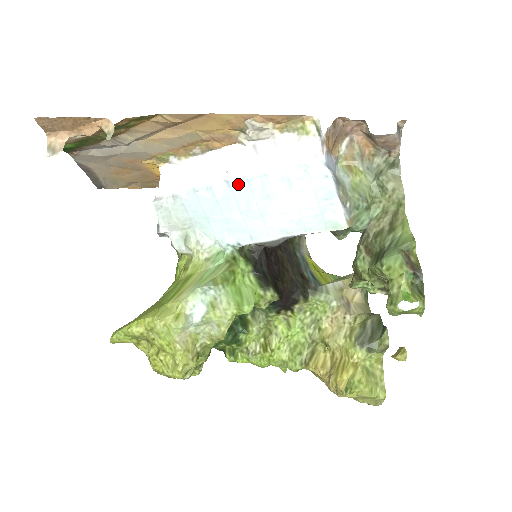
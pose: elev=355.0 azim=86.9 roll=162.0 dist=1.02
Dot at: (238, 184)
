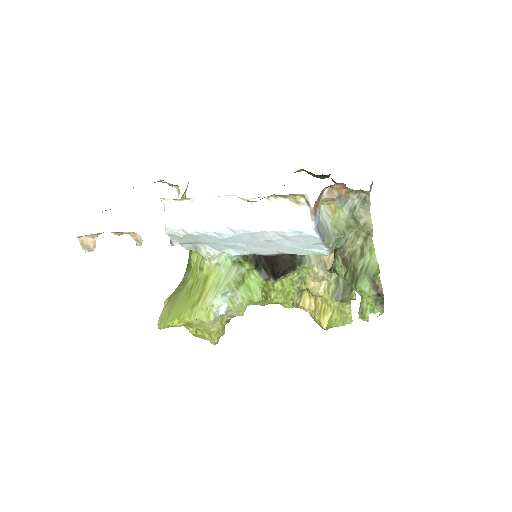
Dot at: (242, 233)
